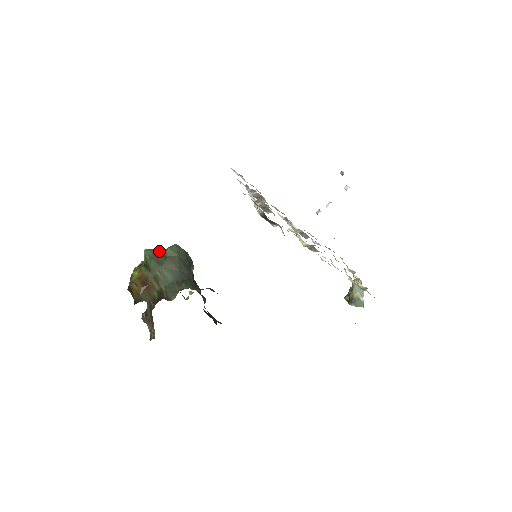
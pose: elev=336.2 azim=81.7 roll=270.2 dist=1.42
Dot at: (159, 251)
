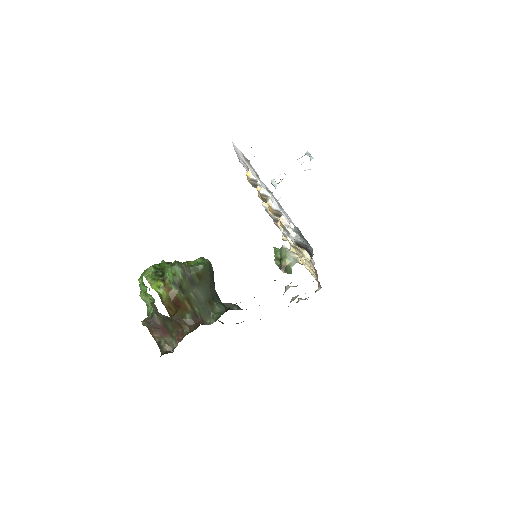
Dot at: (189, 266)
